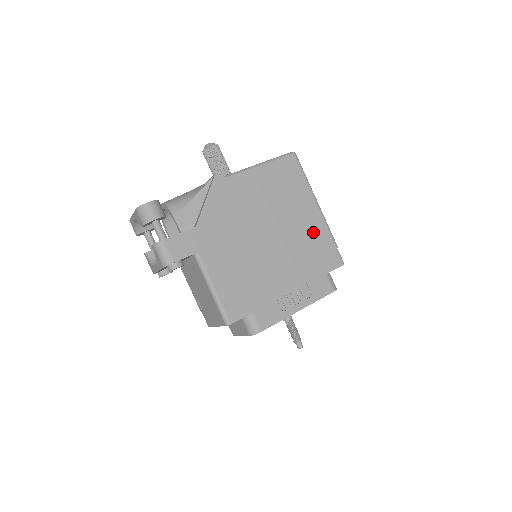
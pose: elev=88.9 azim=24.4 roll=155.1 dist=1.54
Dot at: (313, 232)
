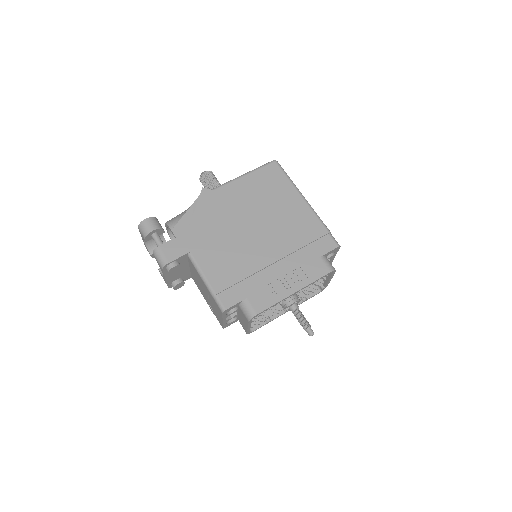
Dot at: (301, 222)
